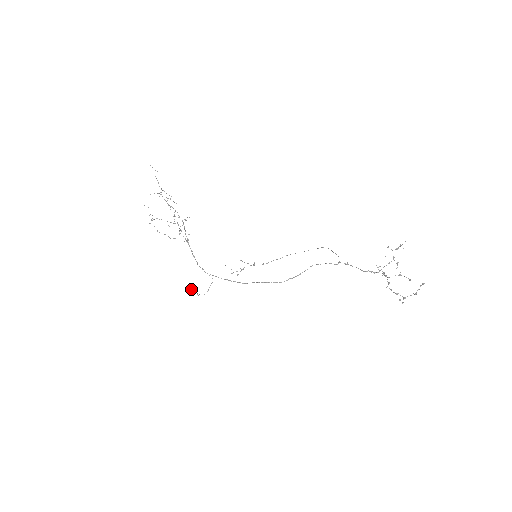
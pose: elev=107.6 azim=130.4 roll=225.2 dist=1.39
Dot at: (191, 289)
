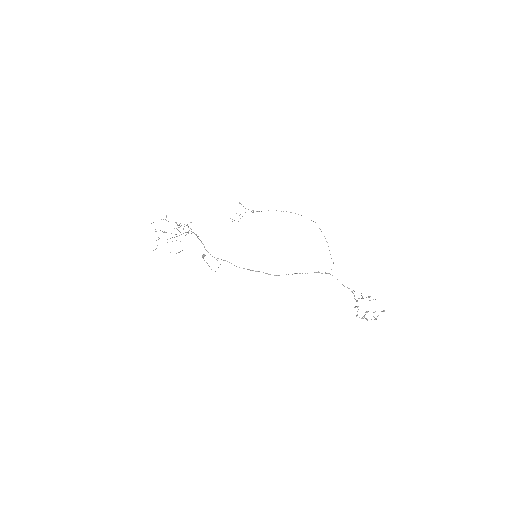
Dot at: occluded
